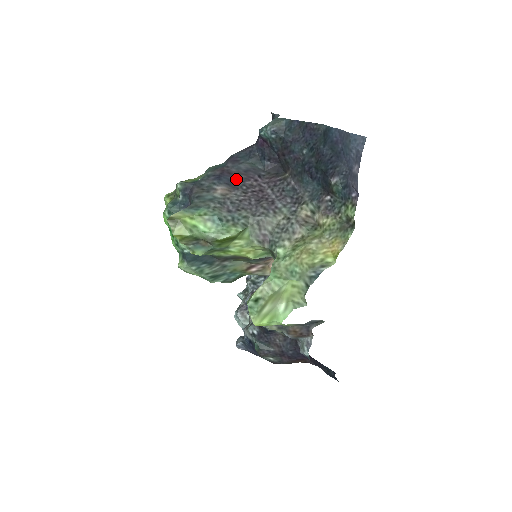
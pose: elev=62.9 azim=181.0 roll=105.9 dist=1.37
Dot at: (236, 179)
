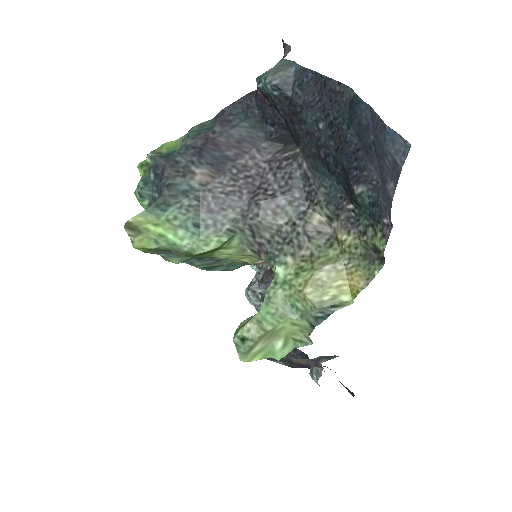
Dot at: (224, 156)
